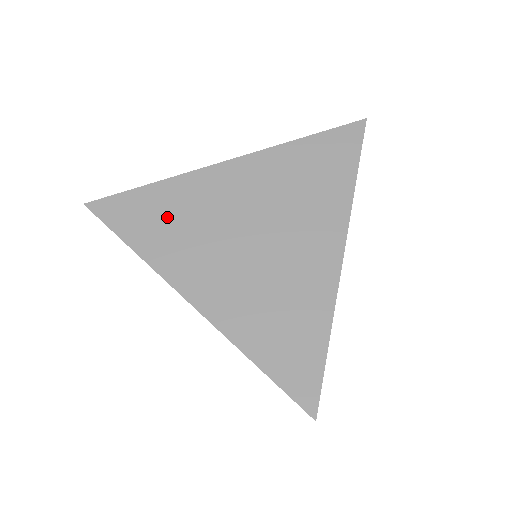
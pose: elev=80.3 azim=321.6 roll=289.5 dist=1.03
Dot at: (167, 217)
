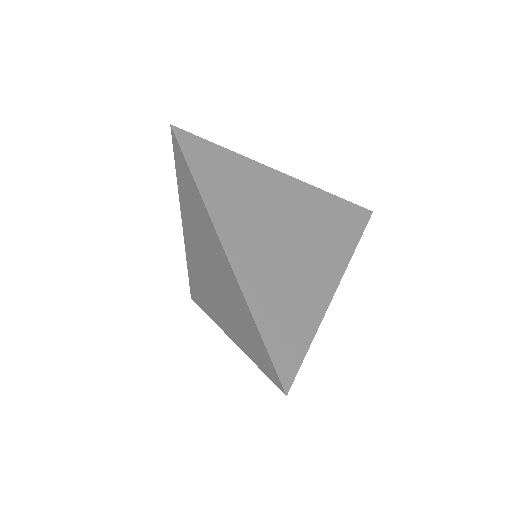
Dot at: (231, 181)
